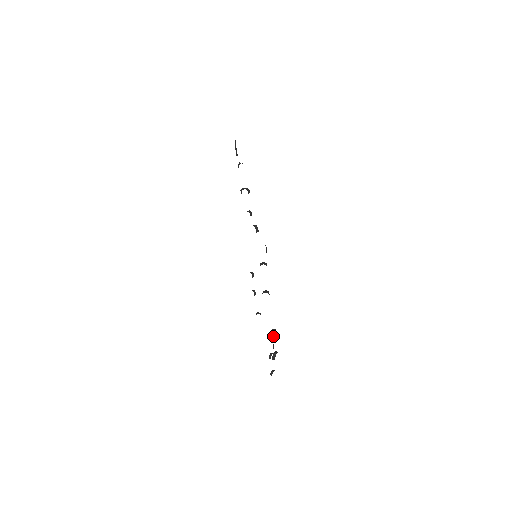
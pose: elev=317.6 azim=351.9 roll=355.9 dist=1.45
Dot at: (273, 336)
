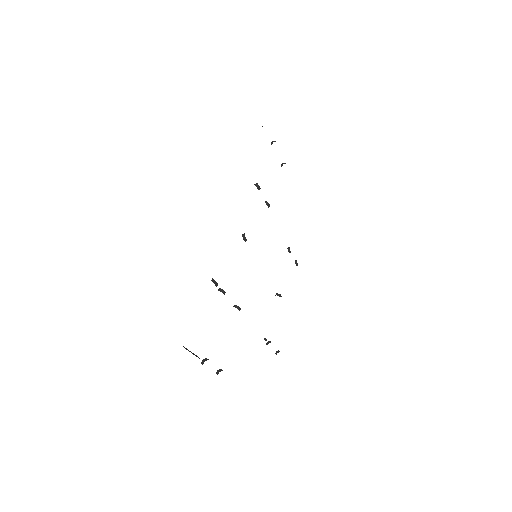
Dot at: occluded
